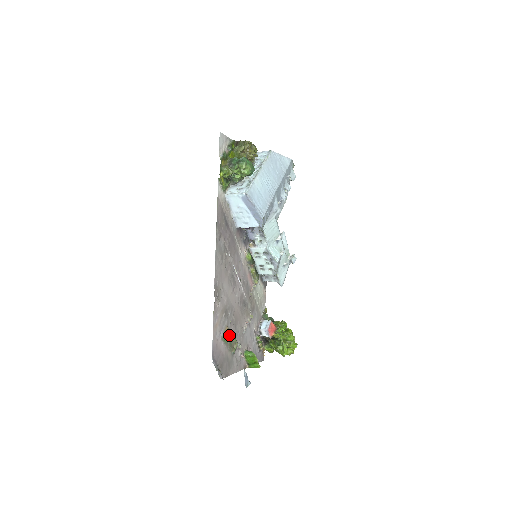
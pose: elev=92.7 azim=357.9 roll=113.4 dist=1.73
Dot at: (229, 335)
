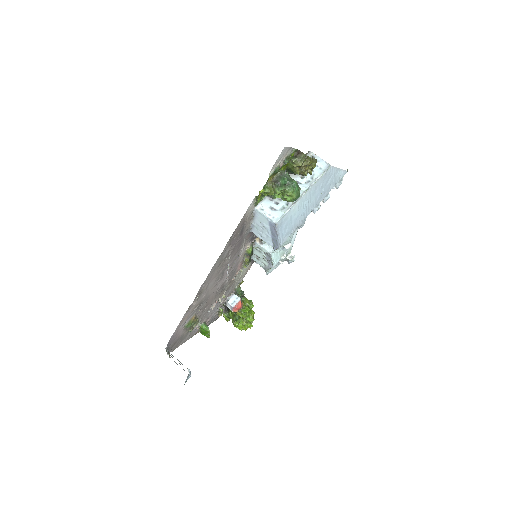
Dot at: (193, 321)
